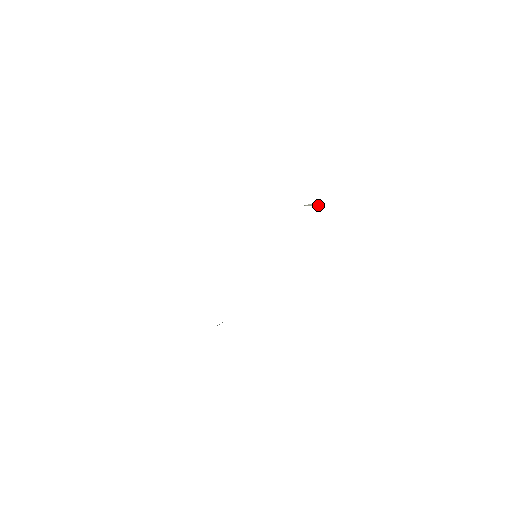
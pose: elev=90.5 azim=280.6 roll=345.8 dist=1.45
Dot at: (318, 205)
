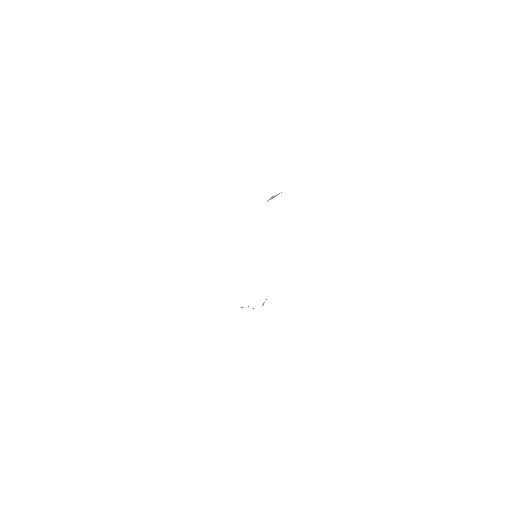
Dot at: (278, 194)
